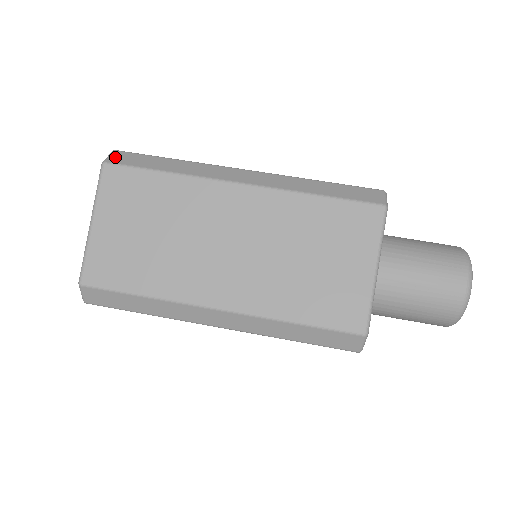
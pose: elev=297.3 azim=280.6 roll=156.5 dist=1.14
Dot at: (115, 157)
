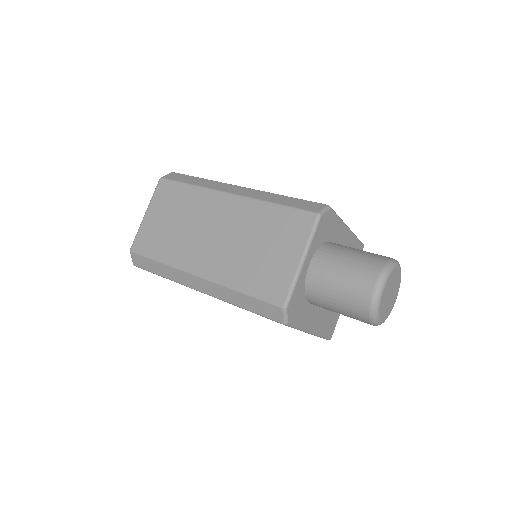
Dot at: (169, 175)
